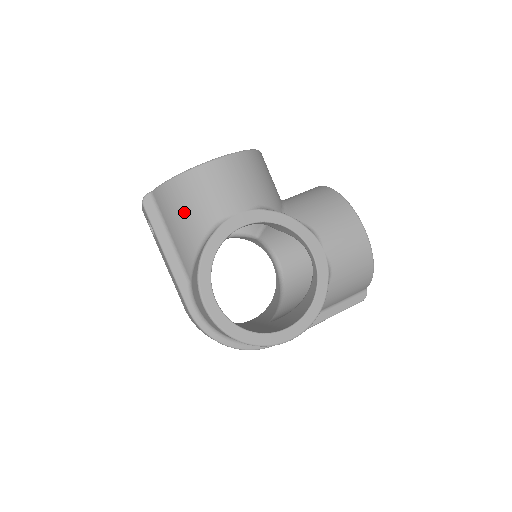
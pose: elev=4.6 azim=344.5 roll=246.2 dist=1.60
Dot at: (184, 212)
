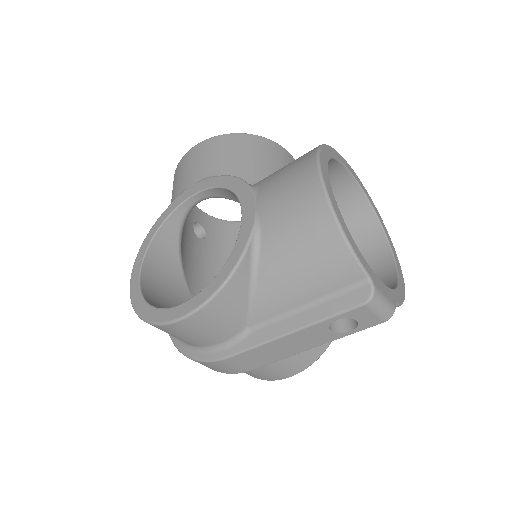
Dot at: occluded
